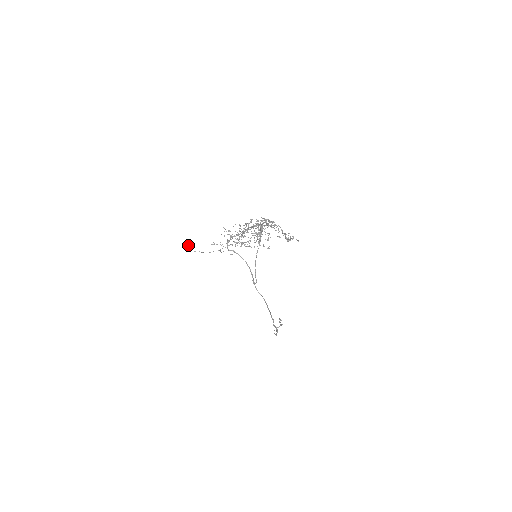
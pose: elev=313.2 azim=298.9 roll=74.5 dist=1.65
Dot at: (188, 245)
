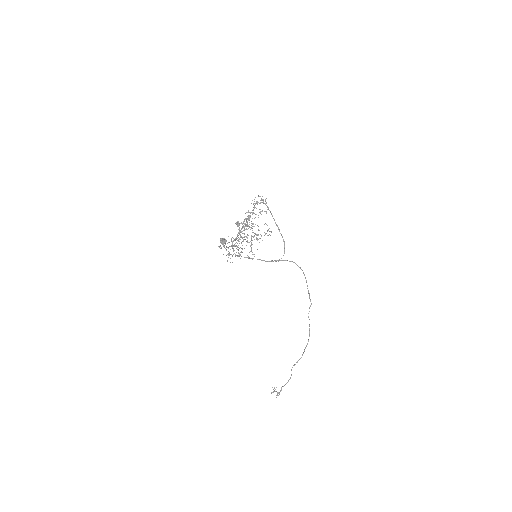
Dot at: (221, 238)
